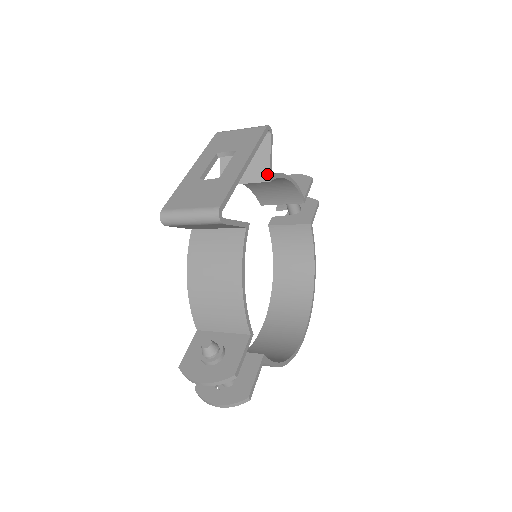
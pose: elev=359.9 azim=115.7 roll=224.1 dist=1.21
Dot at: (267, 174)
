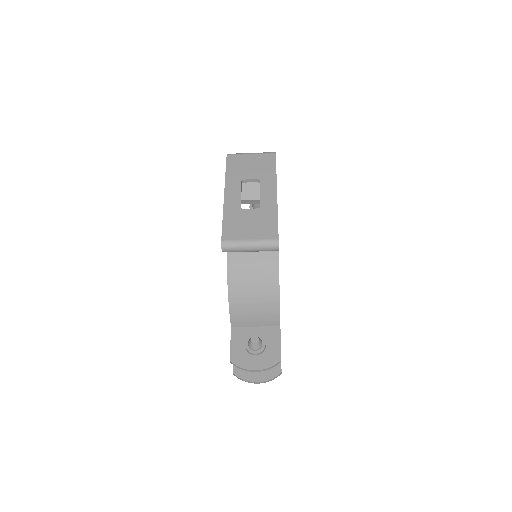
Dot at: occluded
